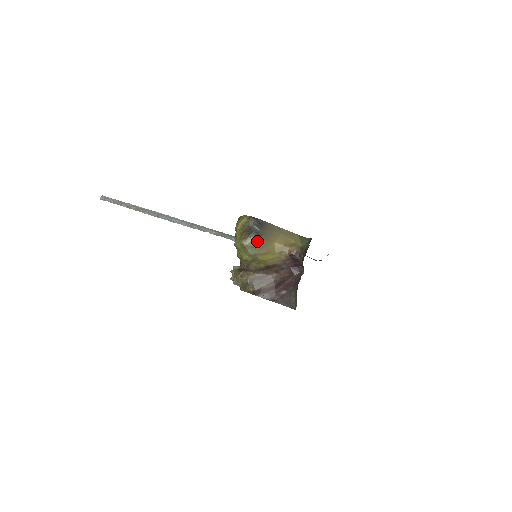
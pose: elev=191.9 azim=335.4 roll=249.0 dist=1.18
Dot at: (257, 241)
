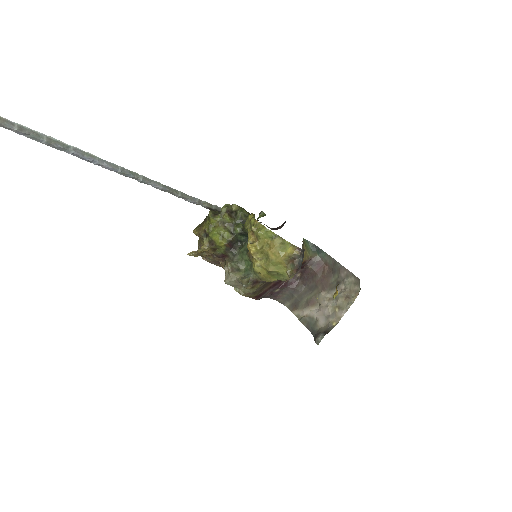
Dot at: (297, 271)
